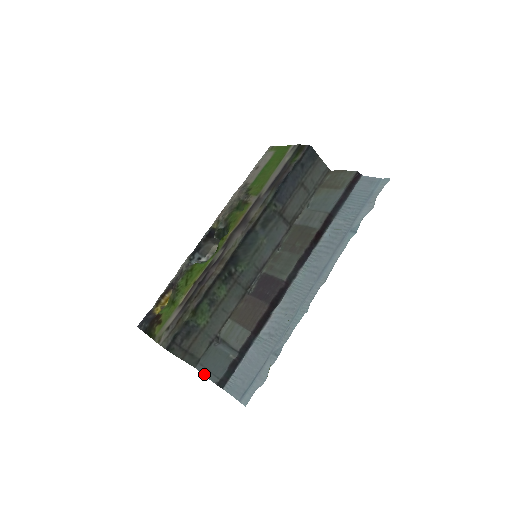
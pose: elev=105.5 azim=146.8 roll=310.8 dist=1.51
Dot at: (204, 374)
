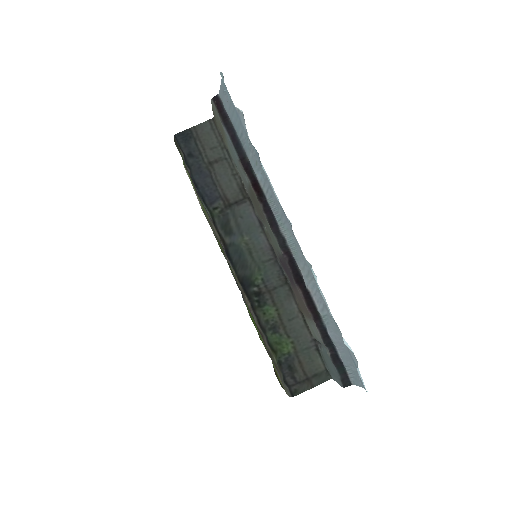
Dot at: occluded
